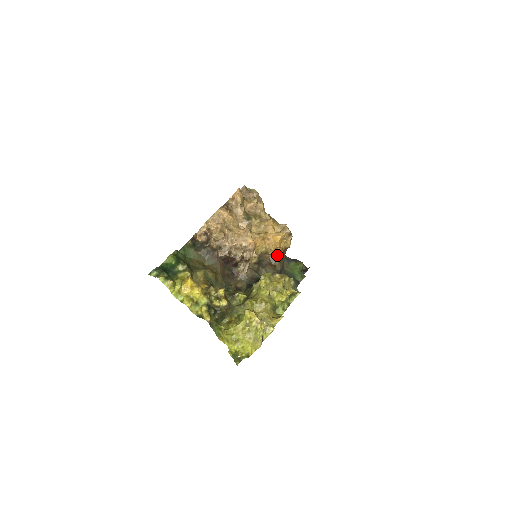
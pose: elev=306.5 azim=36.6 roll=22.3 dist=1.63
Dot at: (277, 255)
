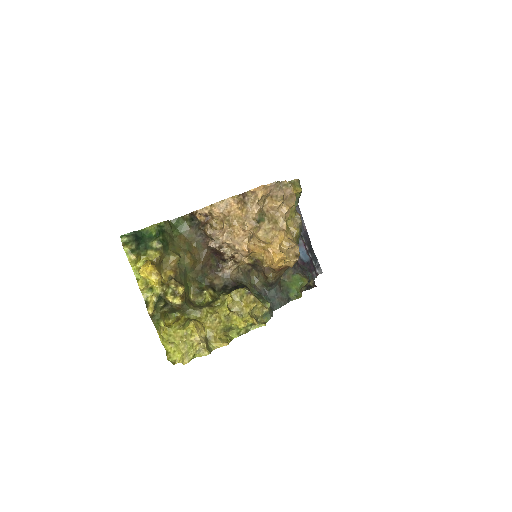
Dot at: (273, 269)
